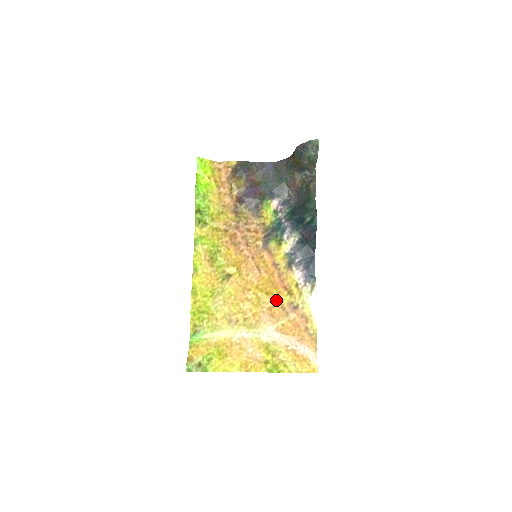
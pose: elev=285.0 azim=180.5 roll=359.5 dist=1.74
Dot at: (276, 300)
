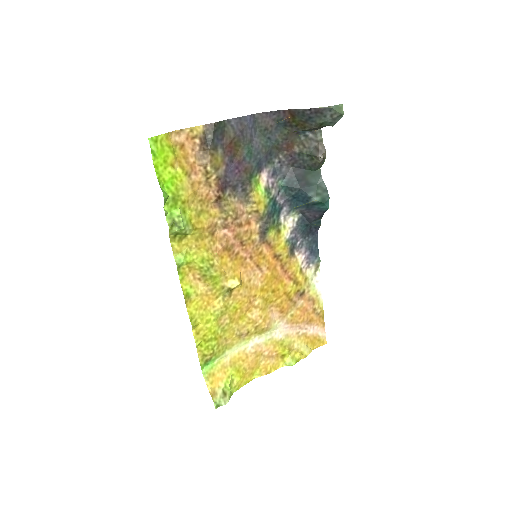
Dot at: (283, 295)
